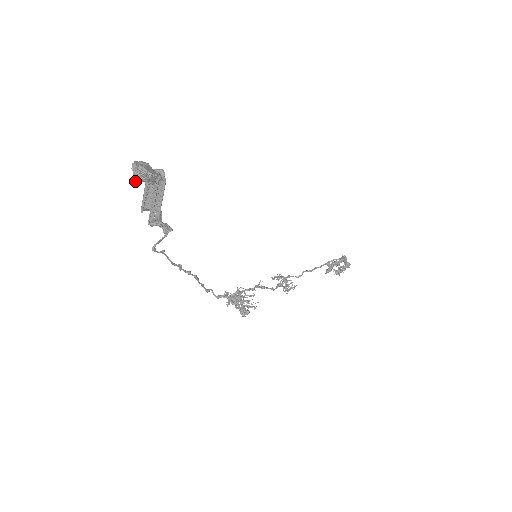
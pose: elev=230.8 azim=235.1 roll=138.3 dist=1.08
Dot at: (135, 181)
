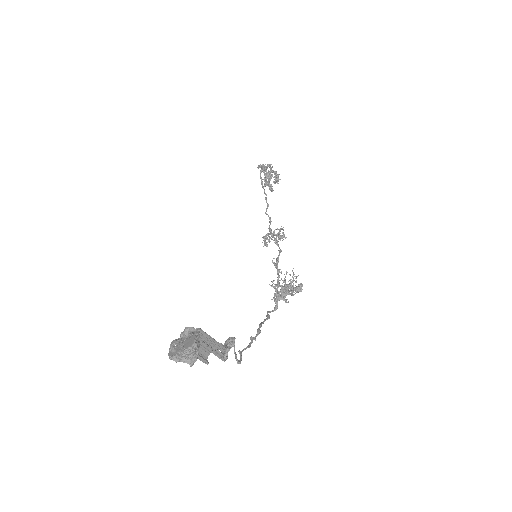
Dot at: (193, 363)
